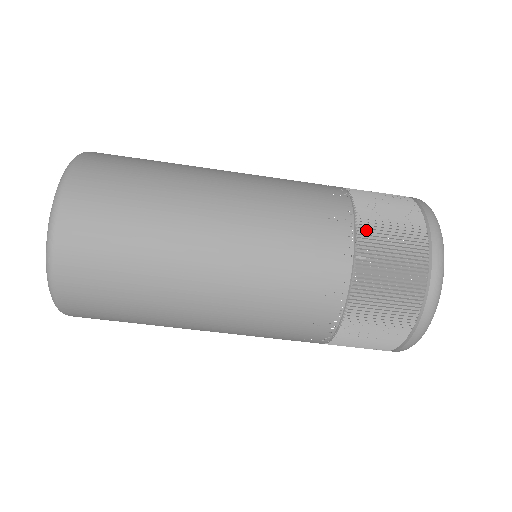
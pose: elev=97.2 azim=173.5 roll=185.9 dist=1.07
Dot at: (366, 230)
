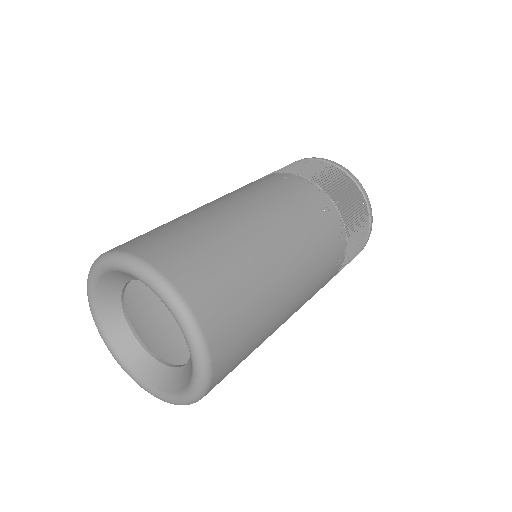
Dot at: (324, 186)
